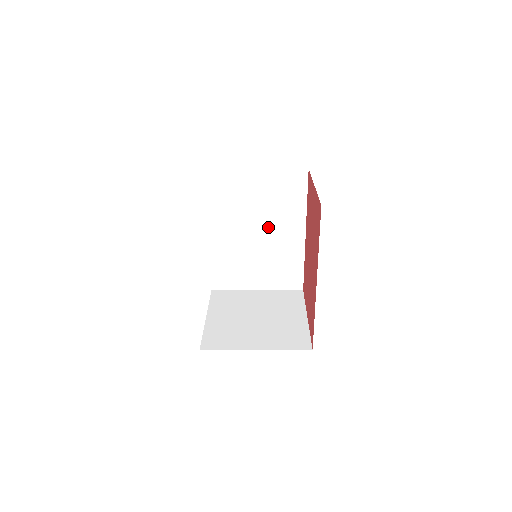
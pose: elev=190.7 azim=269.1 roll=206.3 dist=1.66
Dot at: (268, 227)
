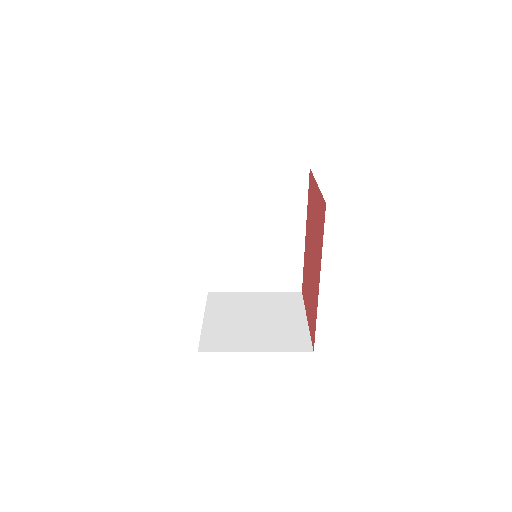
Dot at: (267, 227)
